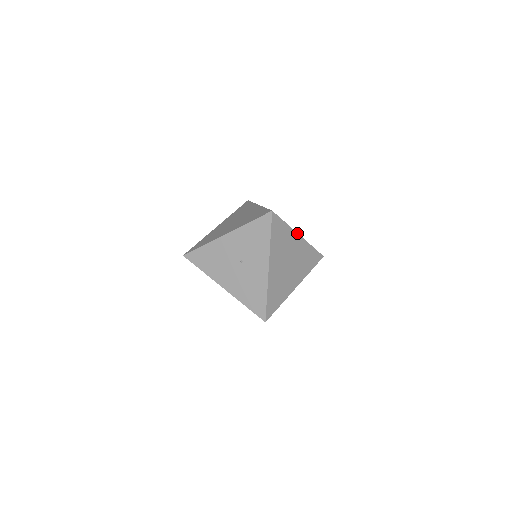
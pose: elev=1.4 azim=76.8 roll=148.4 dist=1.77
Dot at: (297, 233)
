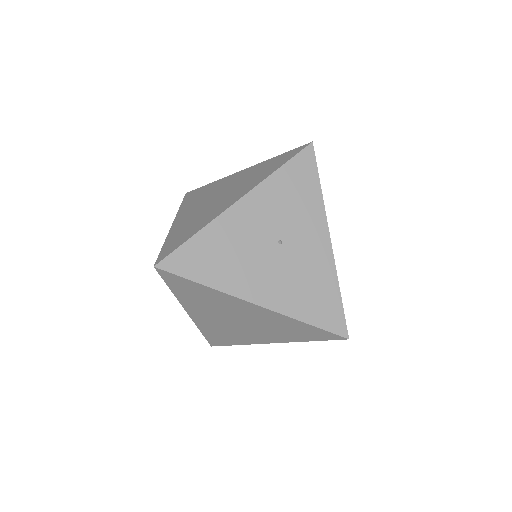
Dot at: occluded
